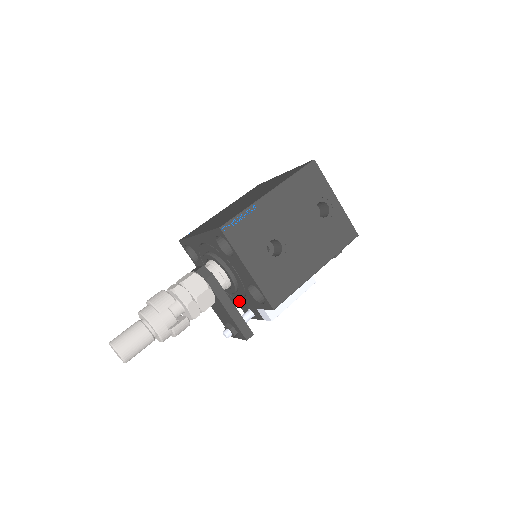
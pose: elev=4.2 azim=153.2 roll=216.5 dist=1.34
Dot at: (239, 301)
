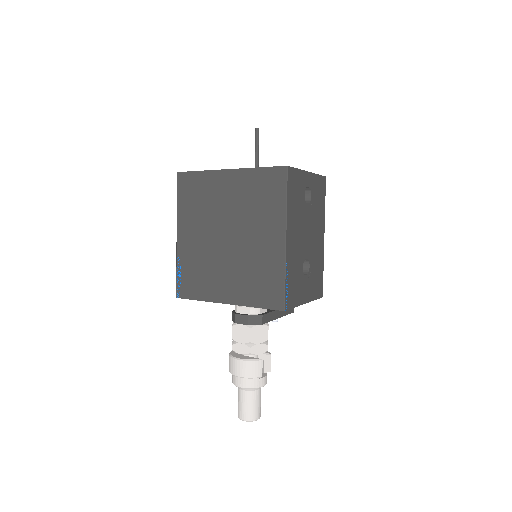
Dot at: occluded
